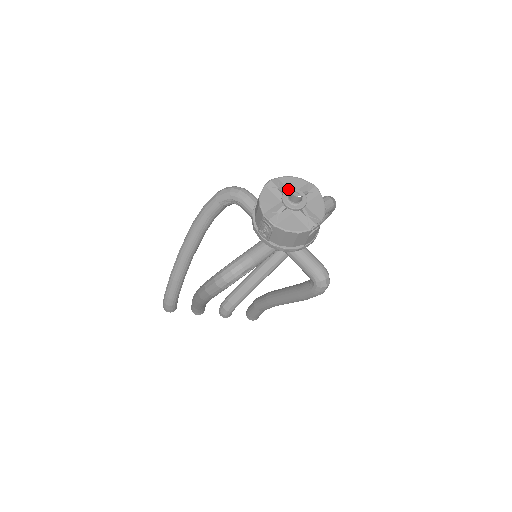
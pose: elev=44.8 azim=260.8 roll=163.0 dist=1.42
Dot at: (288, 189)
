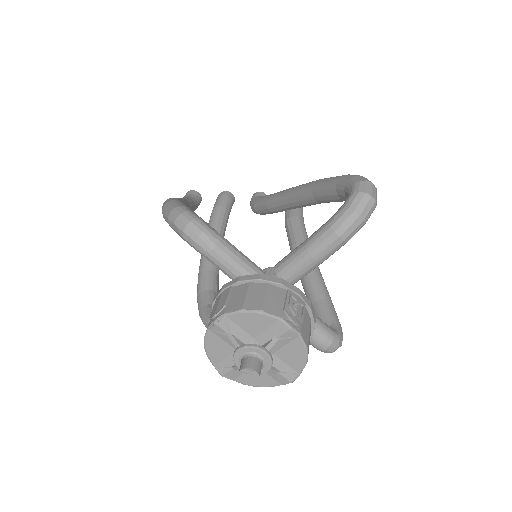
Dot at: (240, 349)
